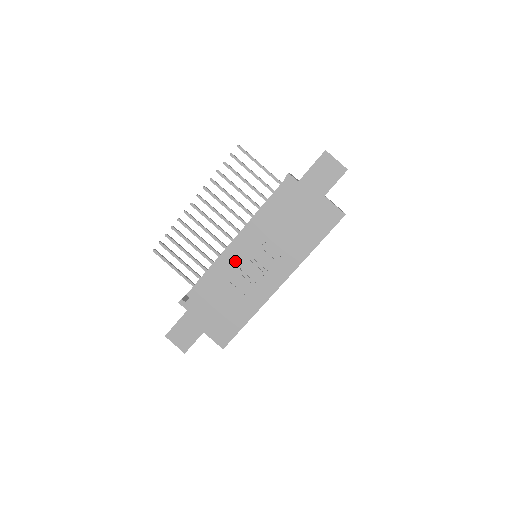
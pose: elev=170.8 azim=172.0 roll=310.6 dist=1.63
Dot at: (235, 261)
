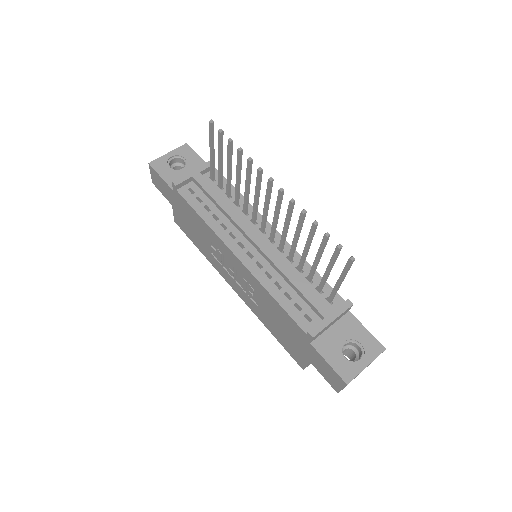
Dot at: (226, 252)
